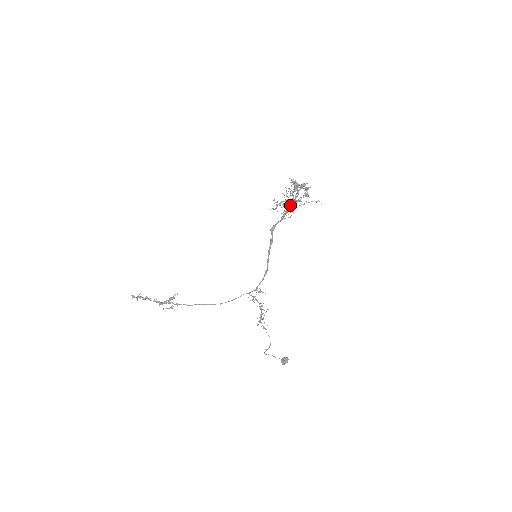
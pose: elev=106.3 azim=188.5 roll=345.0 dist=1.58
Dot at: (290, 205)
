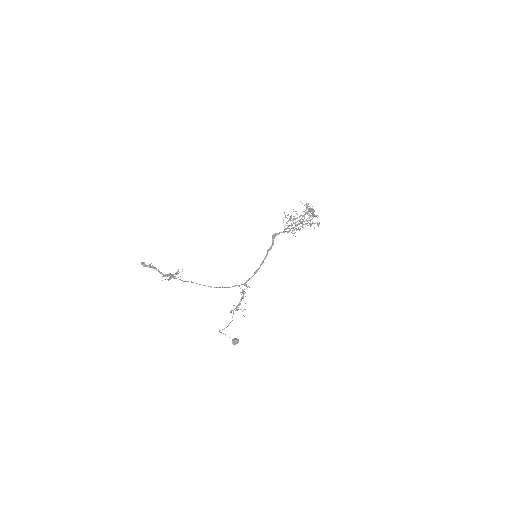
Dot at: (298, 224)
